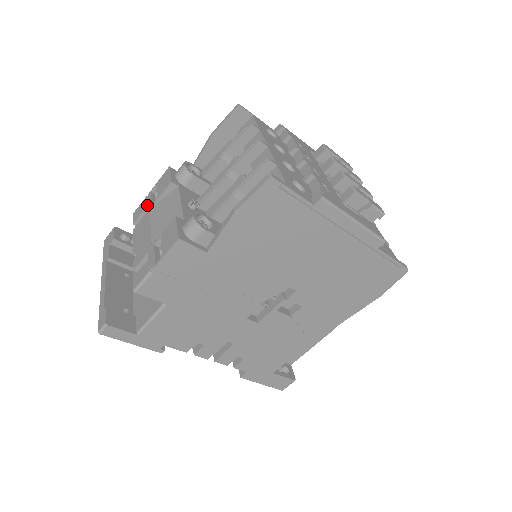
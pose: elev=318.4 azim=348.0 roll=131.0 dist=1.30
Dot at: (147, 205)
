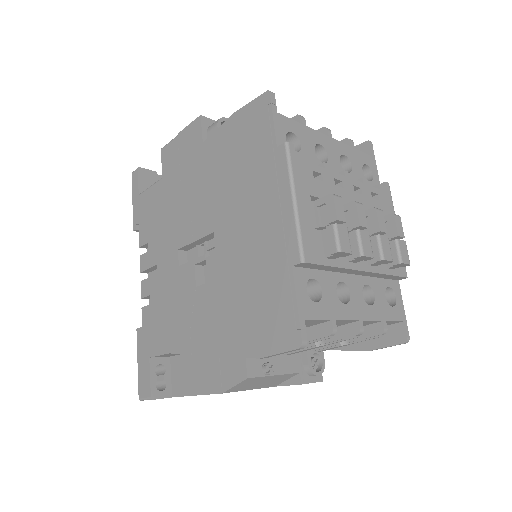
Dot at: occluded
